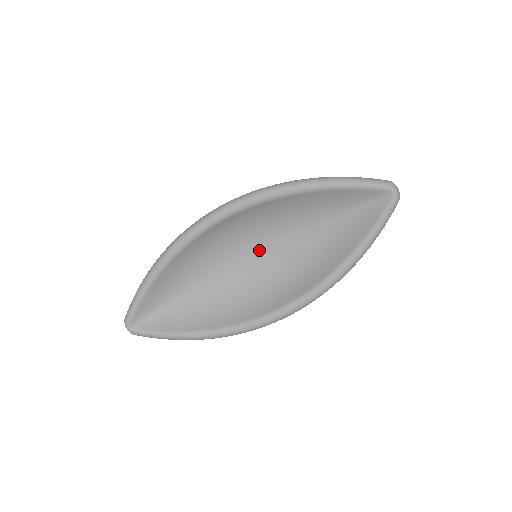
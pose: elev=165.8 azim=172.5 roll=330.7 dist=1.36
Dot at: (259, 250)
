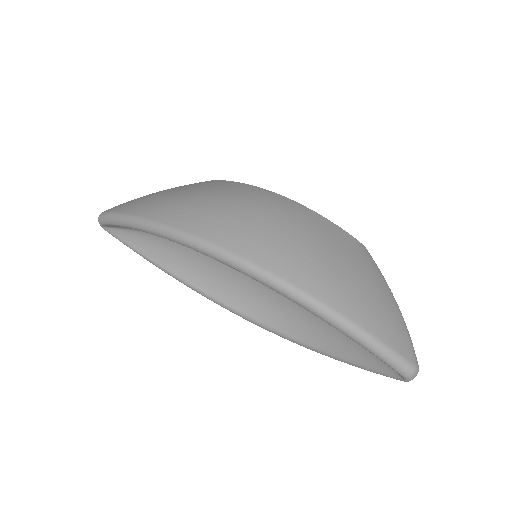
Dot at: occluded
